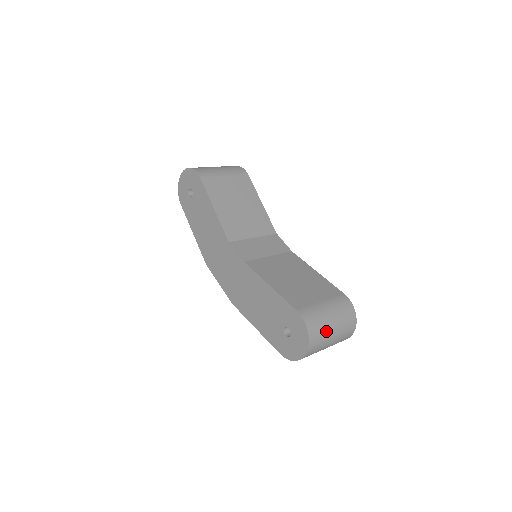
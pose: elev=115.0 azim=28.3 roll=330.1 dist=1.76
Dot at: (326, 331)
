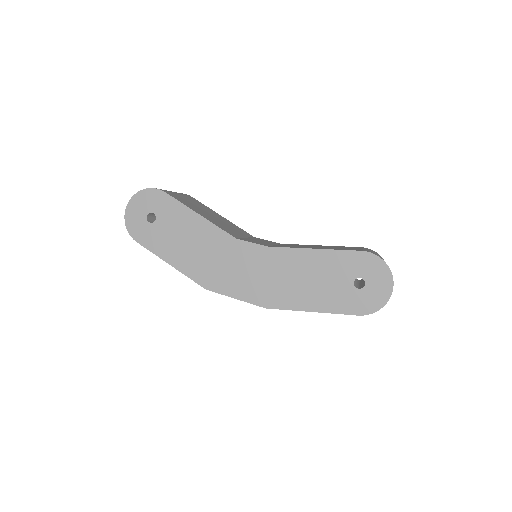
Dot at: occluded
